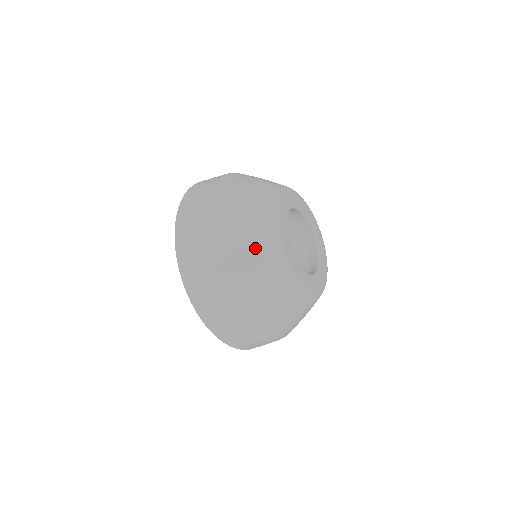
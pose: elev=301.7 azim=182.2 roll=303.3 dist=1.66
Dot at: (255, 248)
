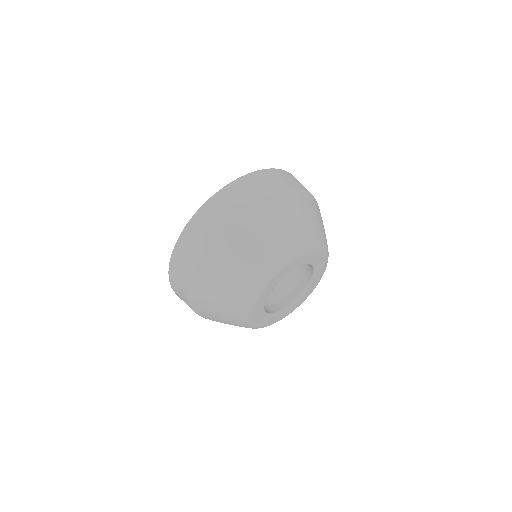
Dot at: (235, 284)
